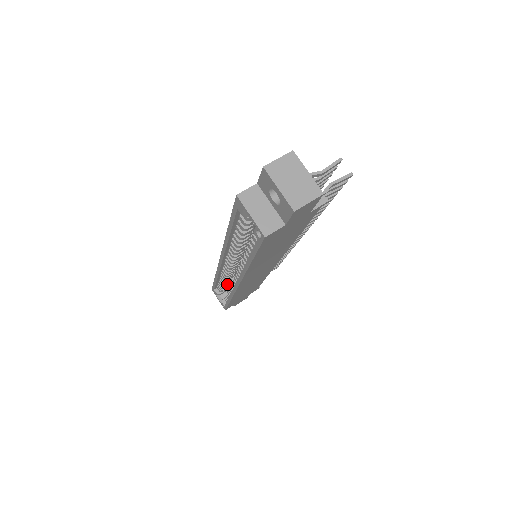
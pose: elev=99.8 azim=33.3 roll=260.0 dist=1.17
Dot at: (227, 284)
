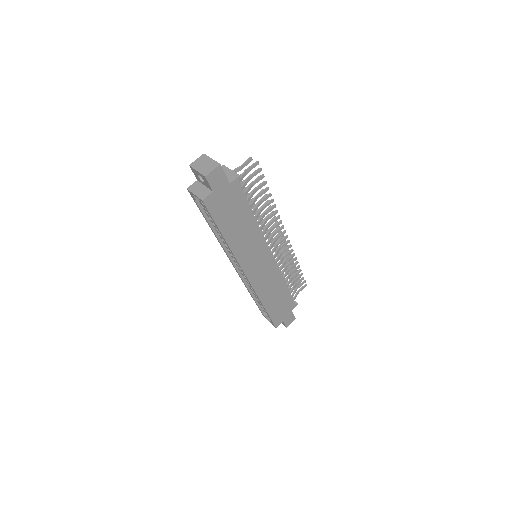
Dot at: occluded
